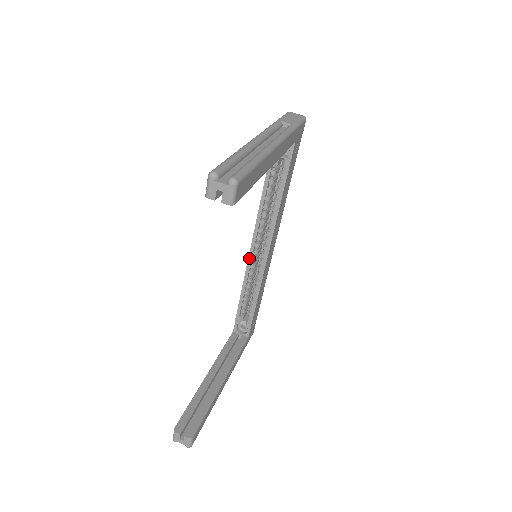
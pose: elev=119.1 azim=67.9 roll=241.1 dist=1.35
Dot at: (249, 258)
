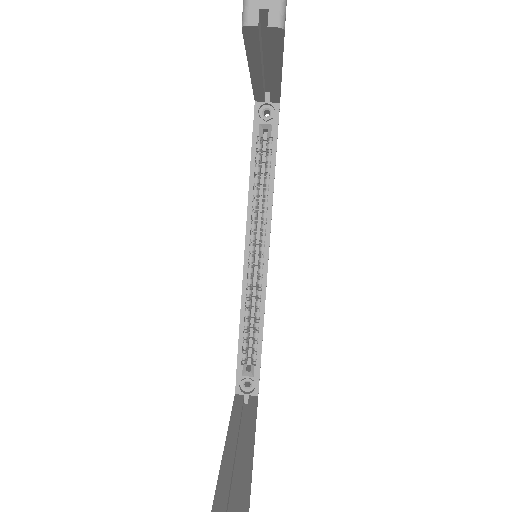
Dot at: (244, 269)
